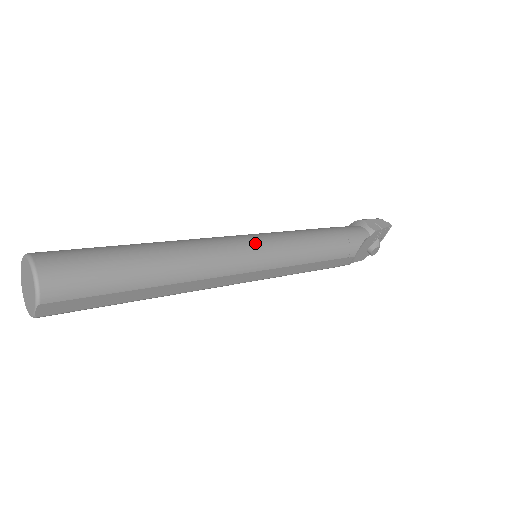
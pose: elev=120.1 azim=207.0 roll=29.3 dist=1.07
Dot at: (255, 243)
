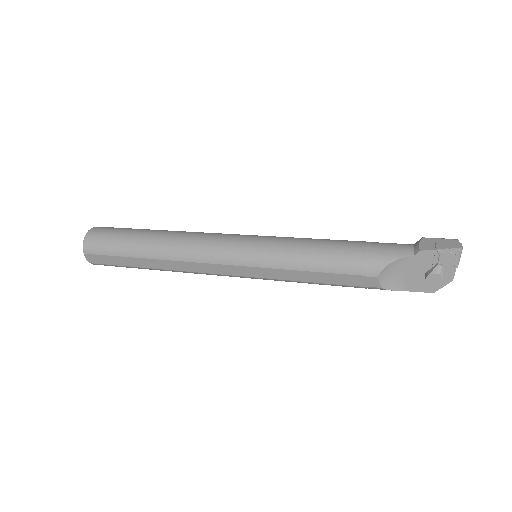
Dot at: (239, 240)
